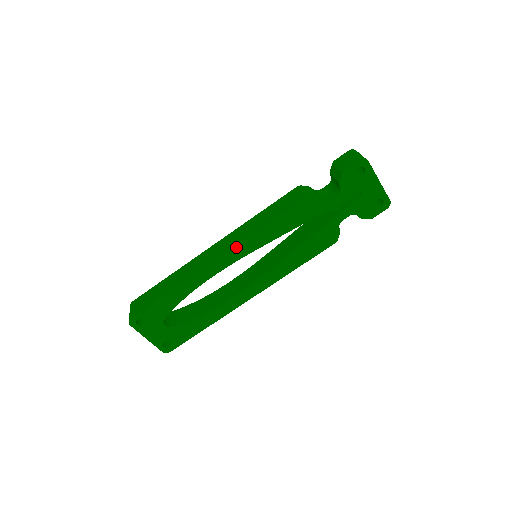
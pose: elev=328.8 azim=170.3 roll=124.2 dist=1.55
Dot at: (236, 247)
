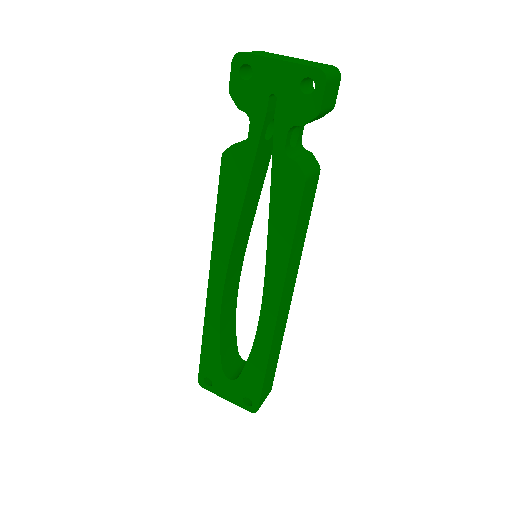
Dot at: (213, 257)
